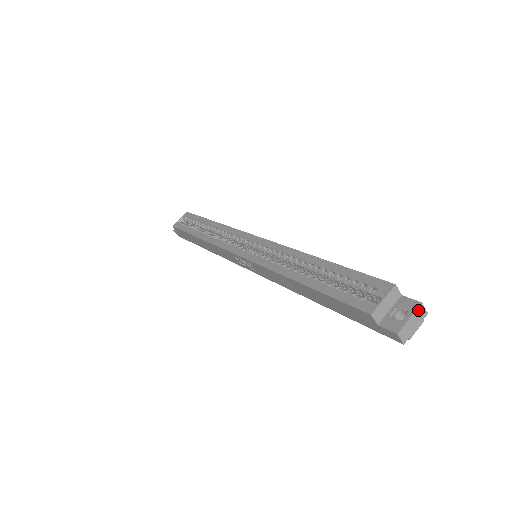
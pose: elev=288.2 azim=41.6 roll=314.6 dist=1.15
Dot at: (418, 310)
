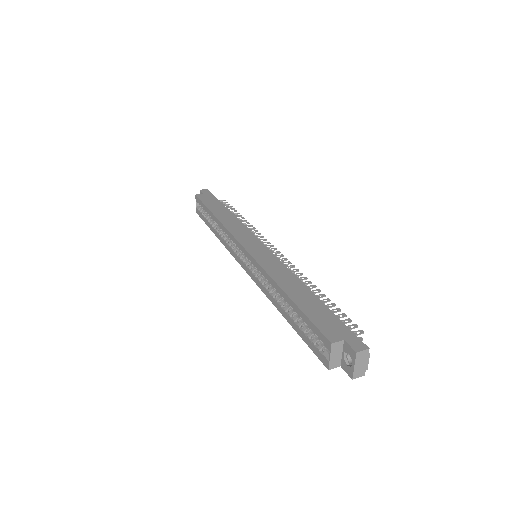
Dot at: (357, 357)
